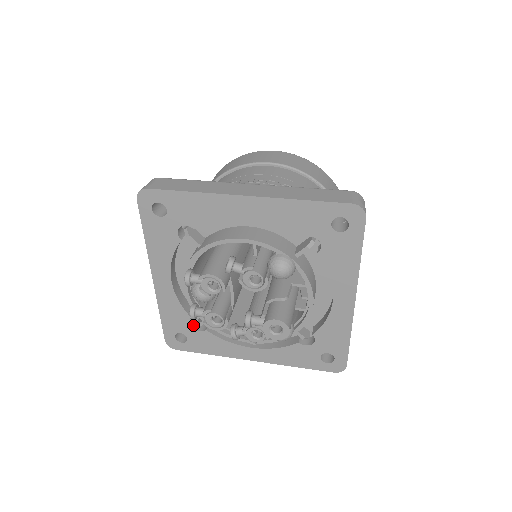
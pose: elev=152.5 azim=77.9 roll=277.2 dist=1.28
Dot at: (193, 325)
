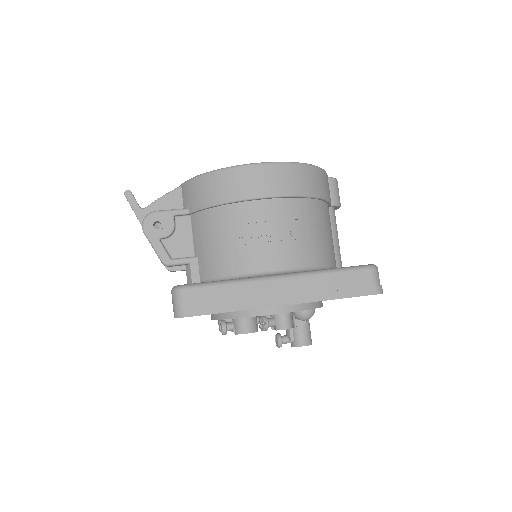
Dot at: occluded
